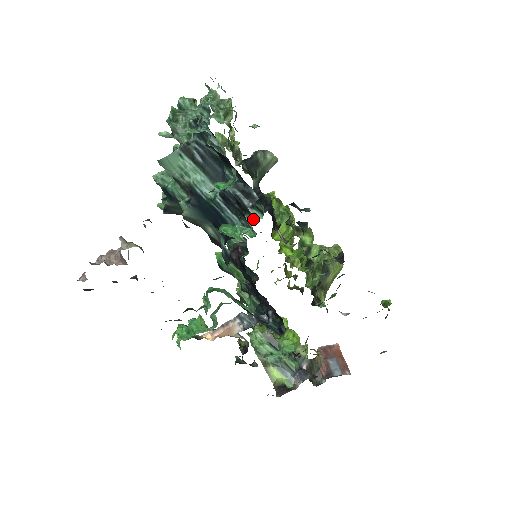
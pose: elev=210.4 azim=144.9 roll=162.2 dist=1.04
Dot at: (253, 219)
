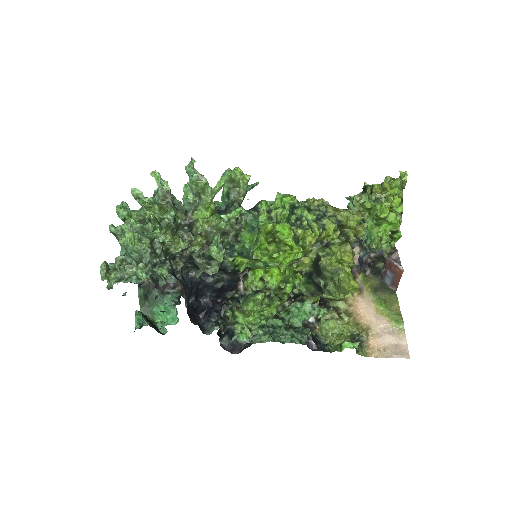
Dot at: (162, 330)
